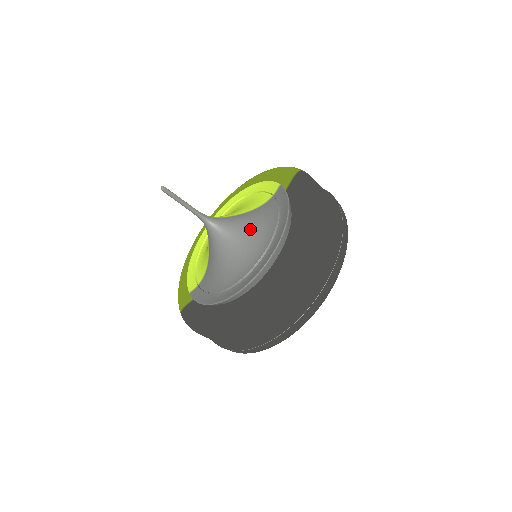
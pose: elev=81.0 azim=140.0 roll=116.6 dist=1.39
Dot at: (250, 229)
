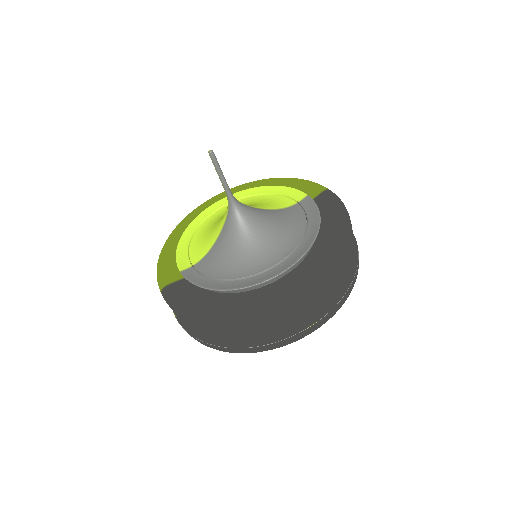
Dot at: (274, 227)
